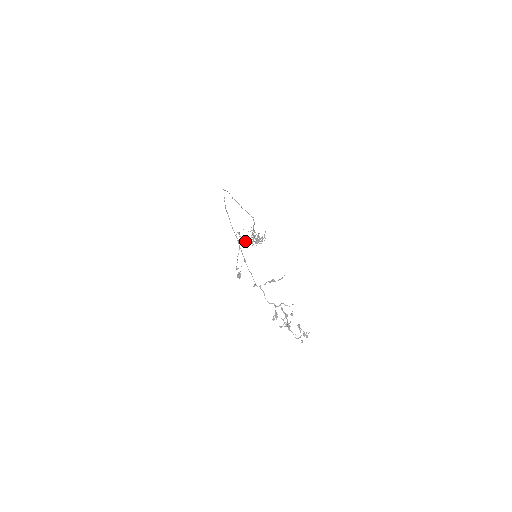
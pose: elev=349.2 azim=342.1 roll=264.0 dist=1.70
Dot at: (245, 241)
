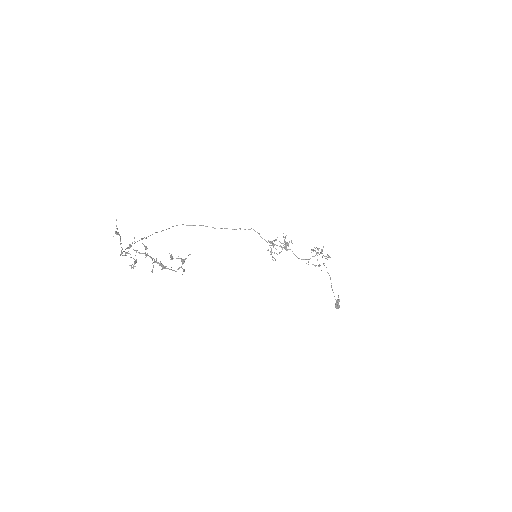
Dot at: occluded
